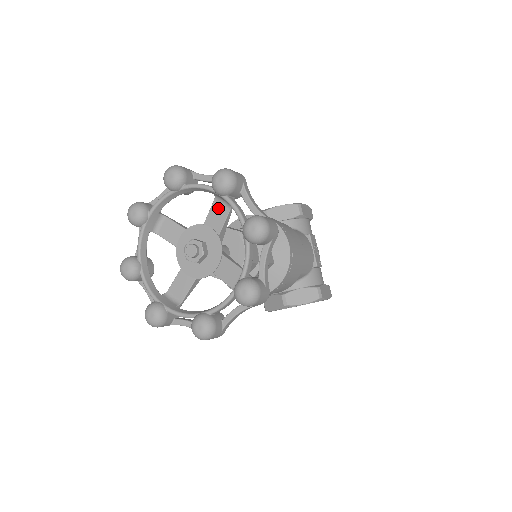
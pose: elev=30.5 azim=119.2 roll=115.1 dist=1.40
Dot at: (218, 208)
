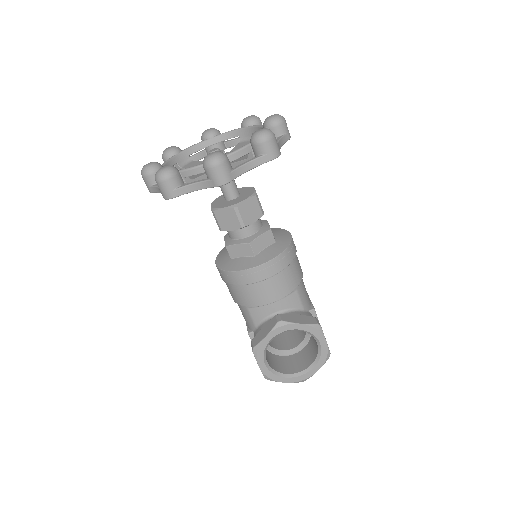
Dot at: (241, 144)
